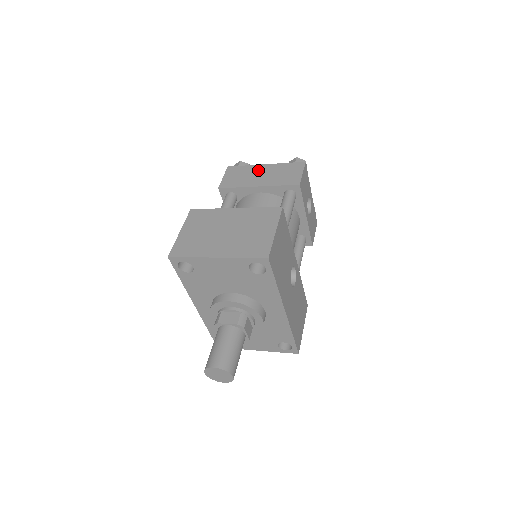
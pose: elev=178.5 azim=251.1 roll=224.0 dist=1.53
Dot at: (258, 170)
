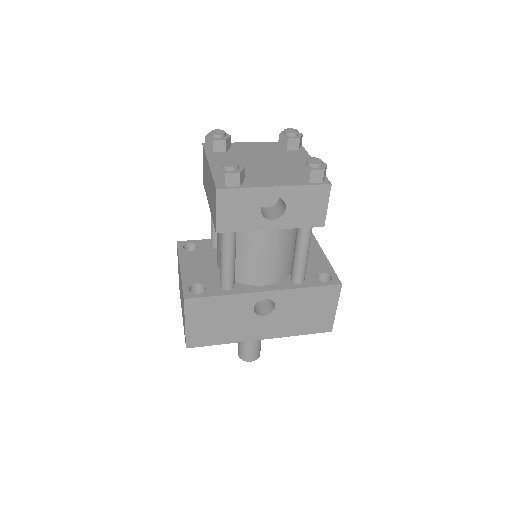
Dot at: (207, 173)
